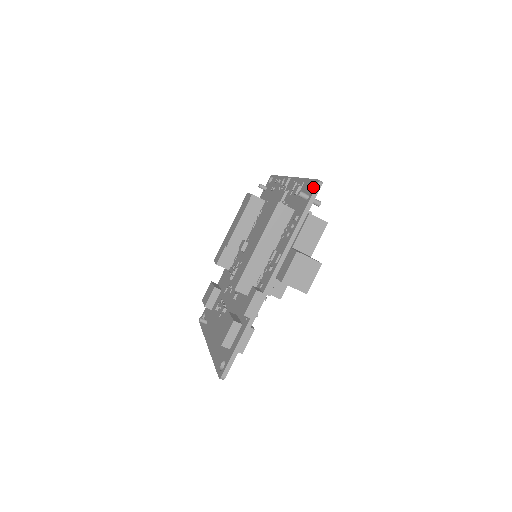
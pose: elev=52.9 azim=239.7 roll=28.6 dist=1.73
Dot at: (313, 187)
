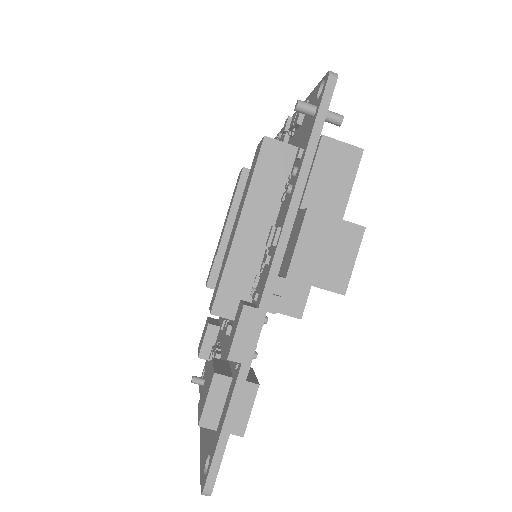
Dot at: occluded
